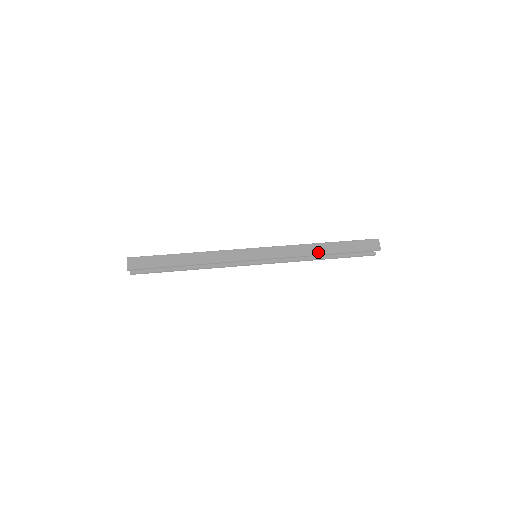
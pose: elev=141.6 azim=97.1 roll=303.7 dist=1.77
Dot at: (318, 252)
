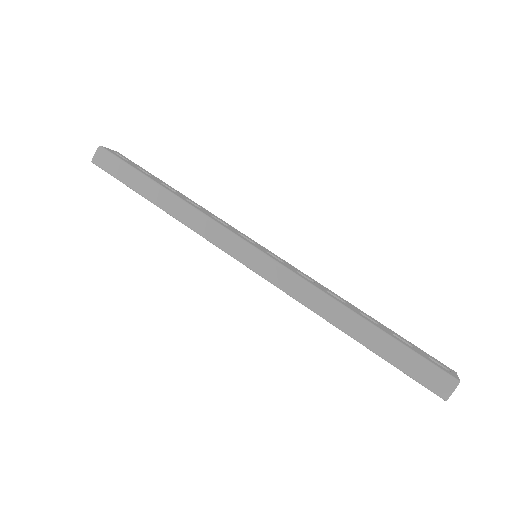
Dot at: (337, 323)
